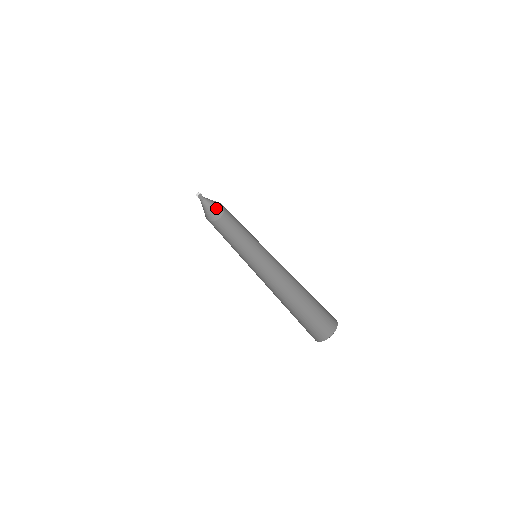
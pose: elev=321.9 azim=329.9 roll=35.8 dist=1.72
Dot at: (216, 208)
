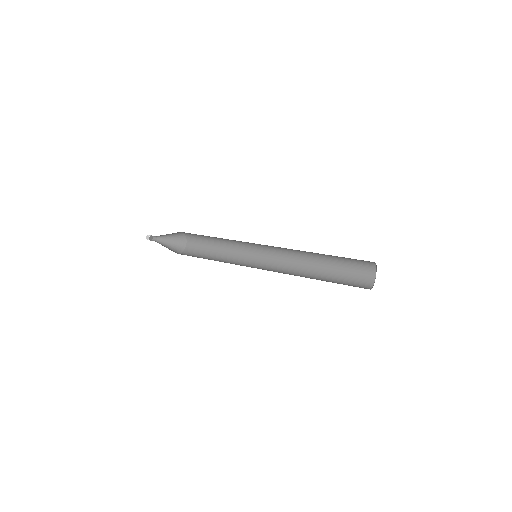
Dot at: (175, 243)
